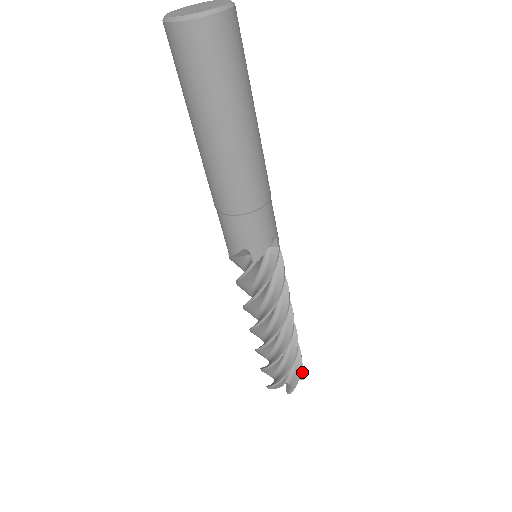
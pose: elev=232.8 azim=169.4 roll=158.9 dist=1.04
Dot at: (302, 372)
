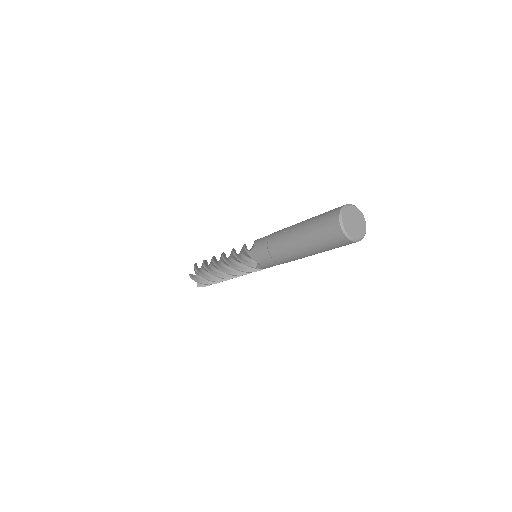
Dot at: occluded
